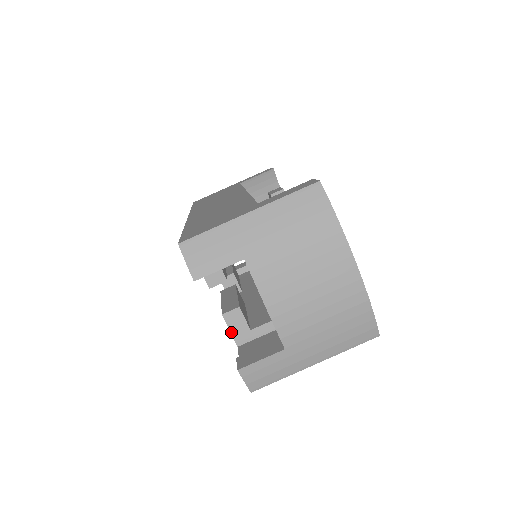
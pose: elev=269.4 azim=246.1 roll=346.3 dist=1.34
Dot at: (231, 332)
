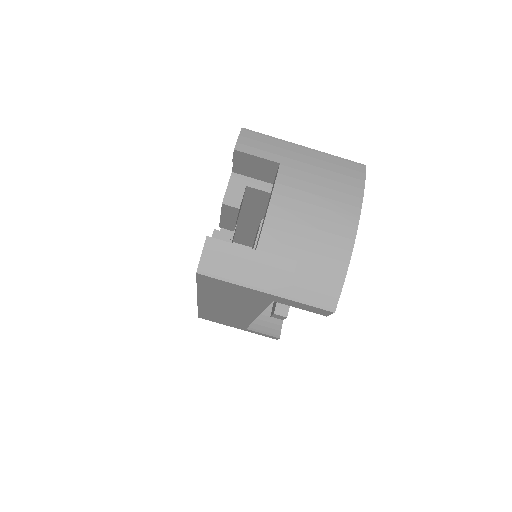
Dot at: occluded
